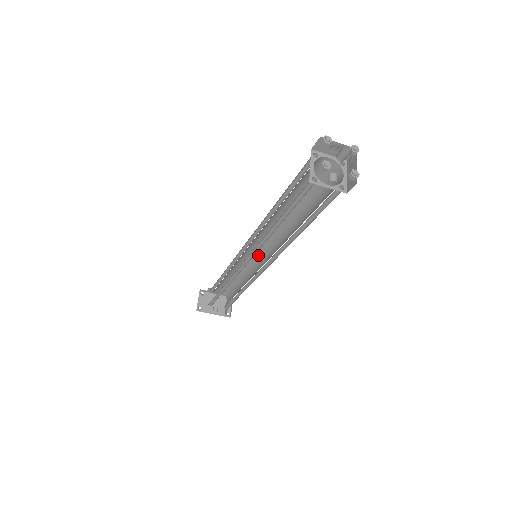
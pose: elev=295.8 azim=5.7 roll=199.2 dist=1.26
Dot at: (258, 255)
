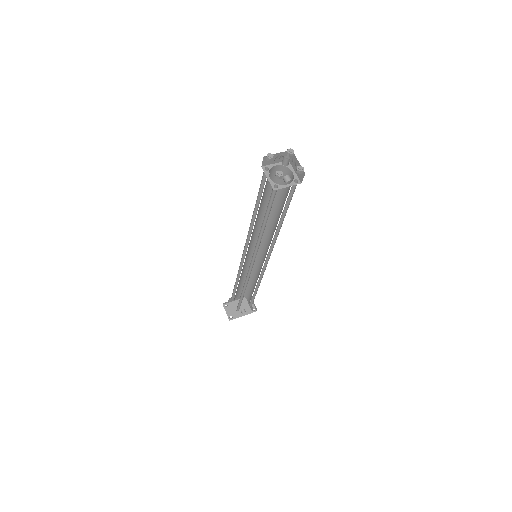
Dot at: occluded
